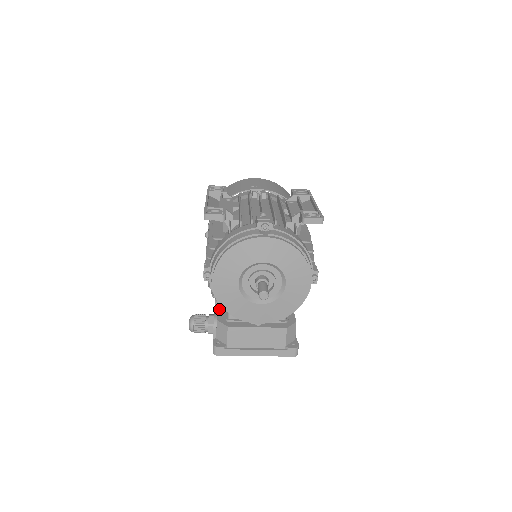
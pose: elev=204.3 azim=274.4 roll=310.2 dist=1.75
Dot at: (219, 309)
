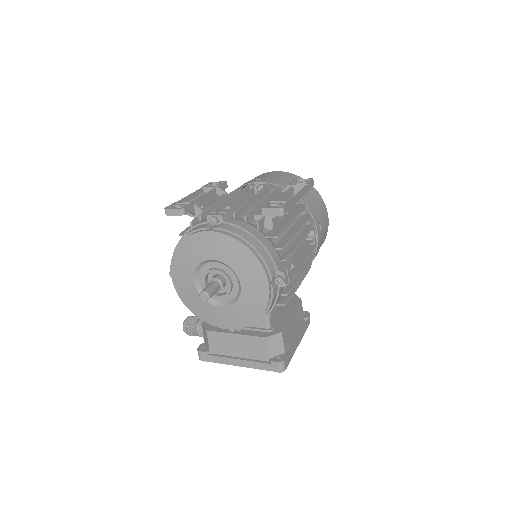
Dot at: occluded
